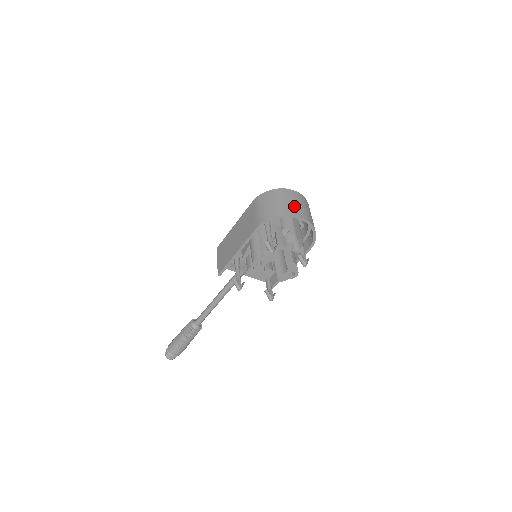
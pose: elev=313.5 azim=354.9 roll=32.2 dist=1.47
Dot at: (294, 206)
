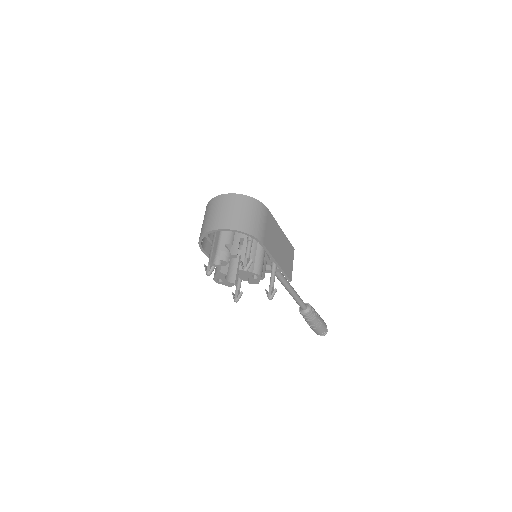
Dot at: (212, 218)
